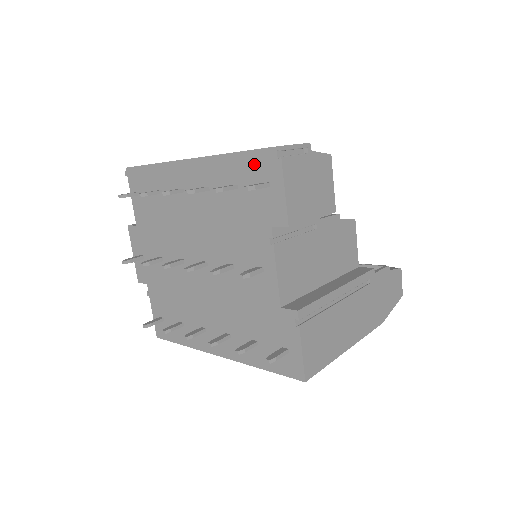
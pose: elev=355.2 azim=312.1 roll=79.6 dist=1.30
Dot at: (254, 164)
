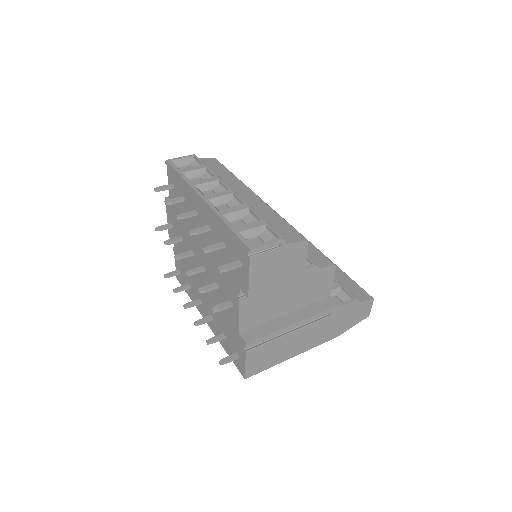
Dot at: (236, 244)
